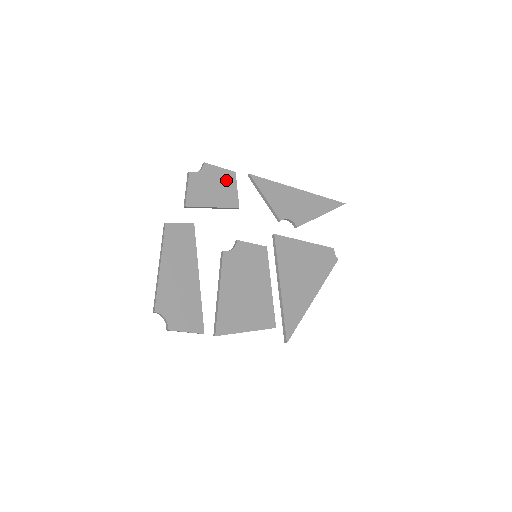
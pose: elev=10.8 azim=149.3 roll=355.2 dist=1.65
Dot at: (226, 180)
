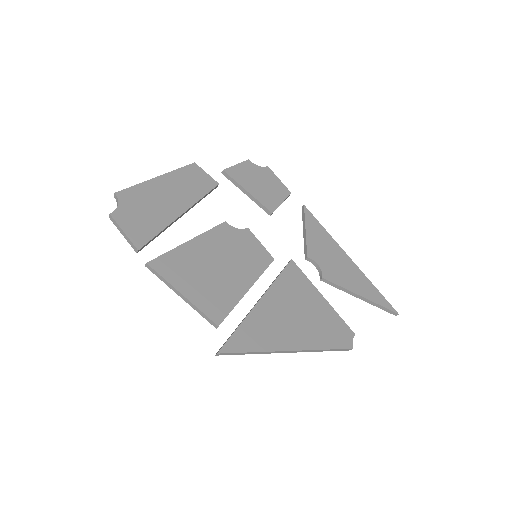
Dot at: (277, 189)
